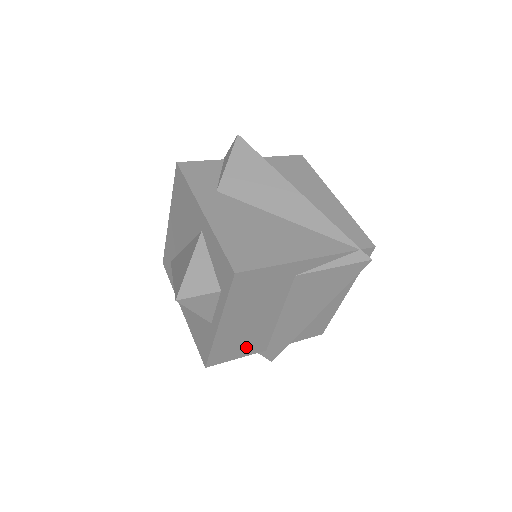
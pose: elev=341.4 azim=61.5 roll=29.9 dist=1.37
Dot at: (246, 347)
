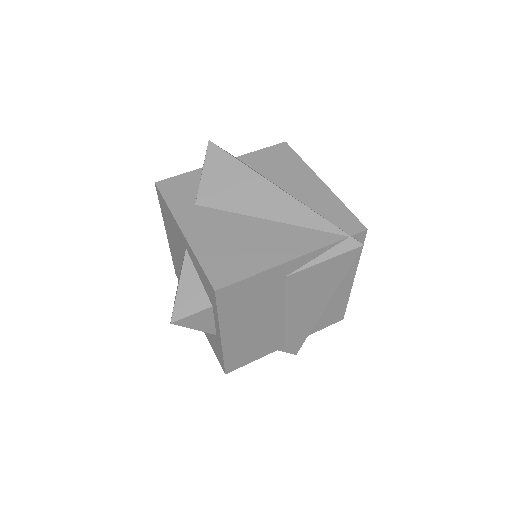
Dot at: (261, 348)
